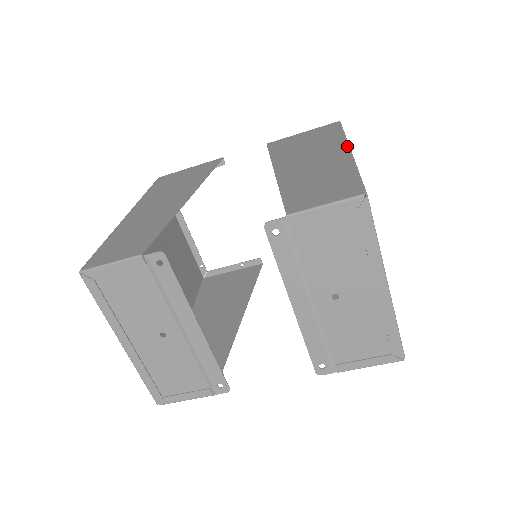
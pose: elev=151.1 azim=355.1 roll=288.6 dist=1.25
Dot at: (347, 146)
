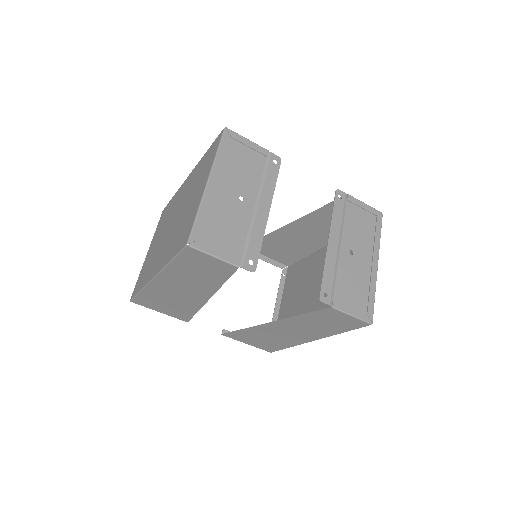
Dot at: (325, 244)
